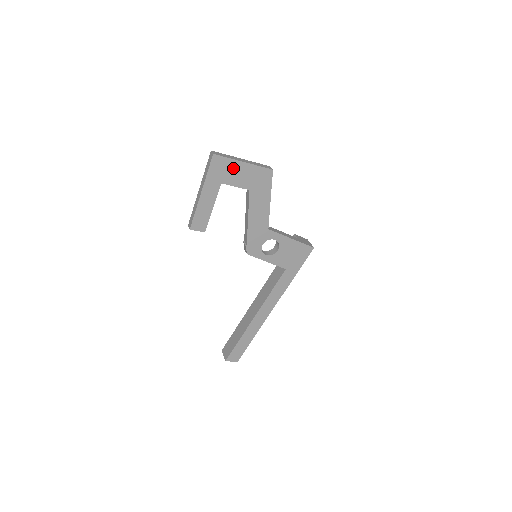
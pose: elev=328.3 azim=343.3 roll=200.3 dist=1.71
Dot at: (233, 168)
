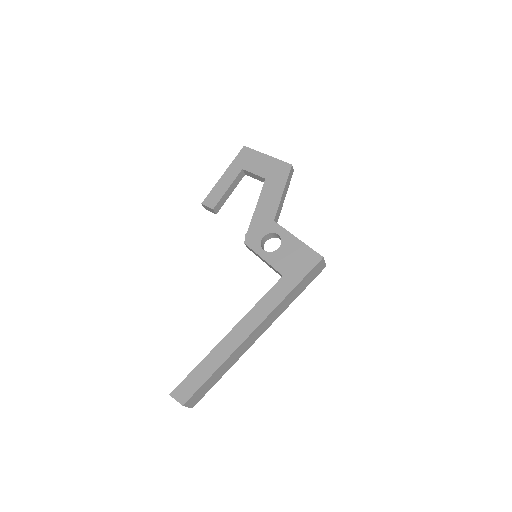
Dot at: (257, 159)
